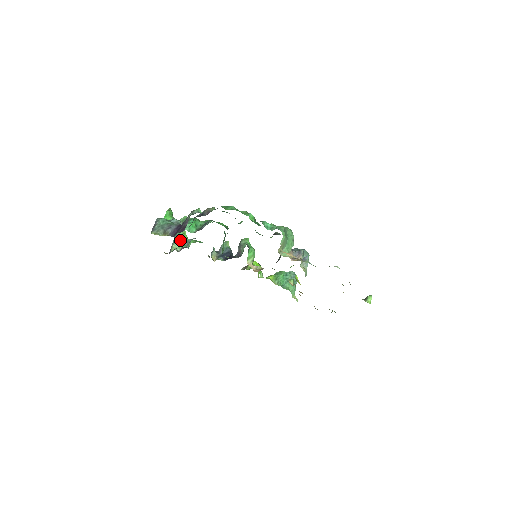
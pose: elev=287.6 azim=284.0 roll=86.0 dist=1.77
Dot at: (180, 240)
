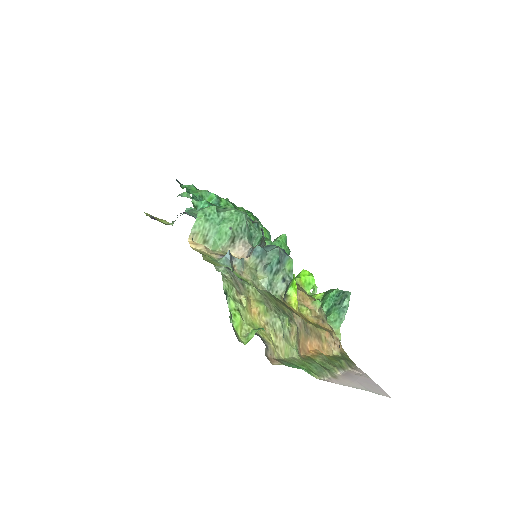
Dot at: occluded
